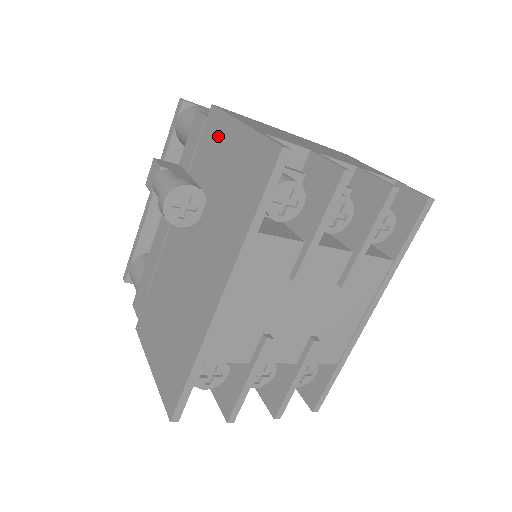
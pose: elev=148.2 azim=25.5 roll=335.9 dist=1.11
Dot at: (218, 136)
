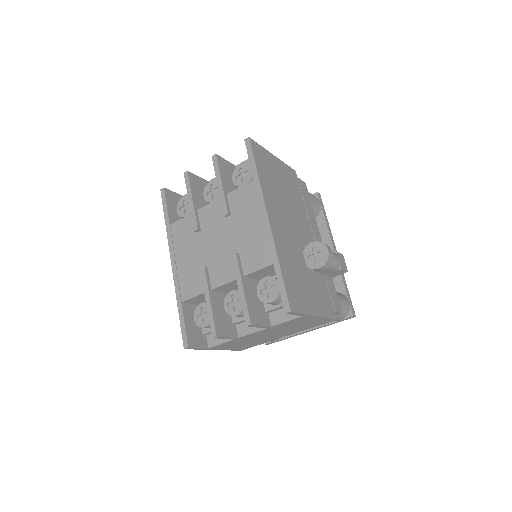
Dot at: occluded
